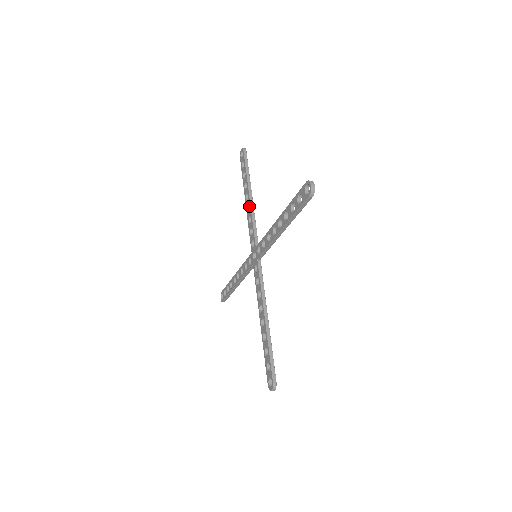
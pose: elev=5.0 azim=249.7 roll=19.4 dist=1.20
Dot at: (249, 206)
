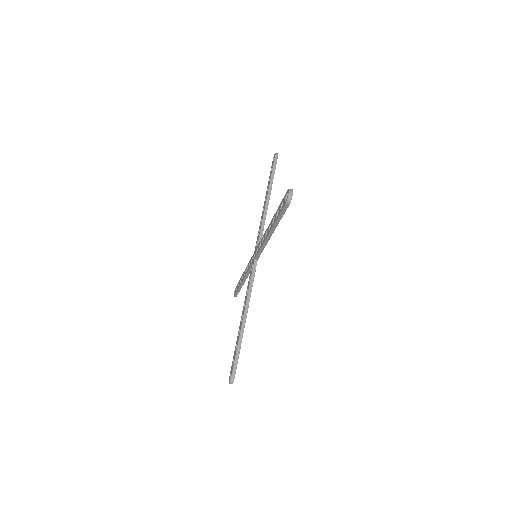
Dot at: occluded
